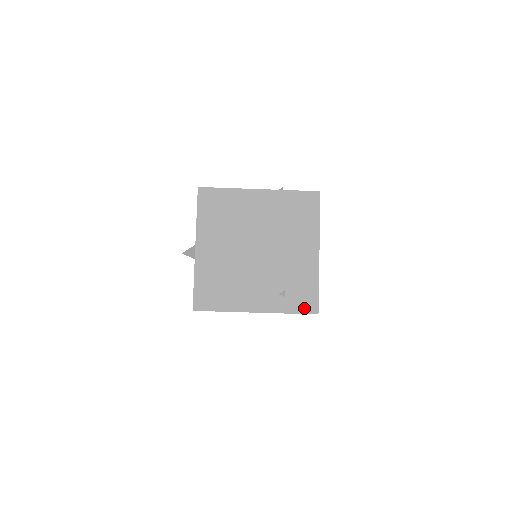
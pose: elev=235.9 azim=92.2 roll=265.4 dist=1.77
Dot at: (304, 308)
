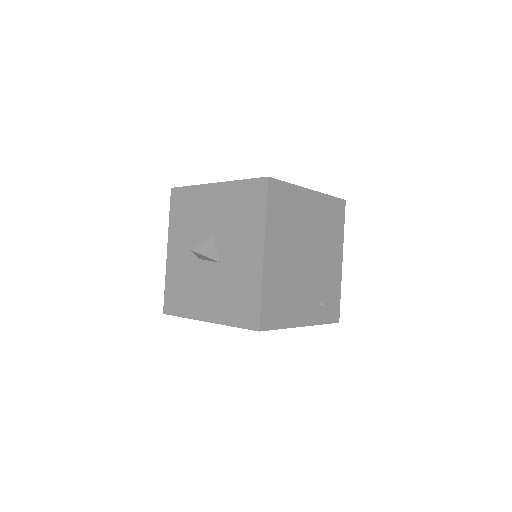
Dot at: (332, 317)
